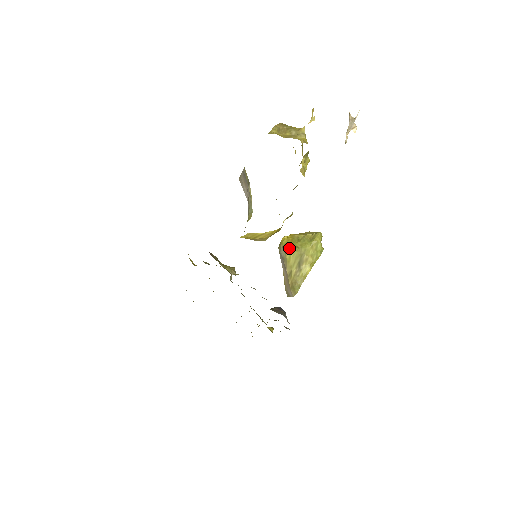
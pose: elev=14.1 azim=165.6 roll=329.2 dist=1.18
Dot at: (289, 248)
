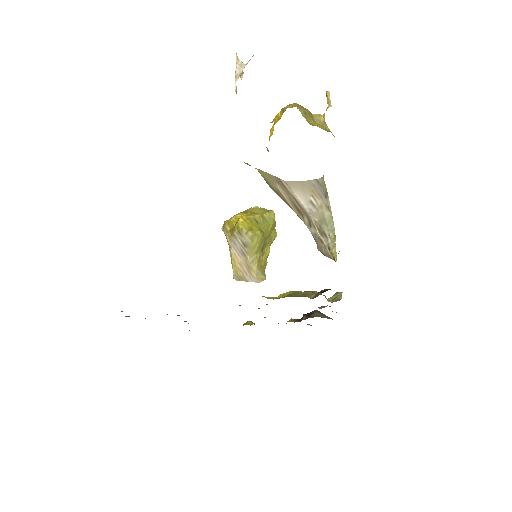
Dot at: (256, 234)
